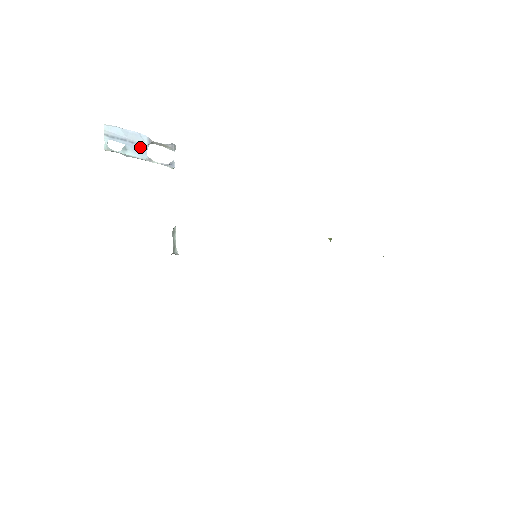
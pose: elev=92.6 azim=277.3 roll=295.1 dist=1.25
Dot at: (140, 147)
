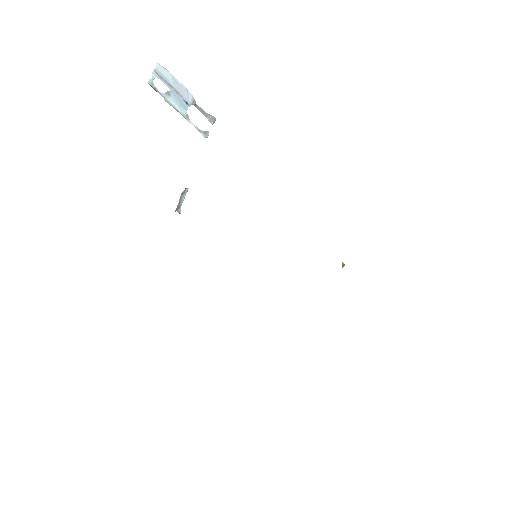
Dot at: (183, 101)
